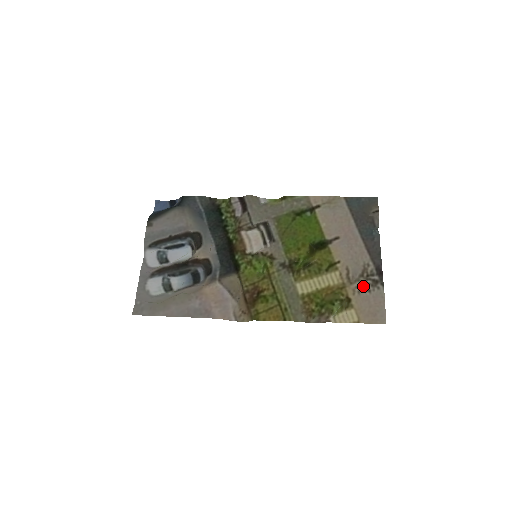
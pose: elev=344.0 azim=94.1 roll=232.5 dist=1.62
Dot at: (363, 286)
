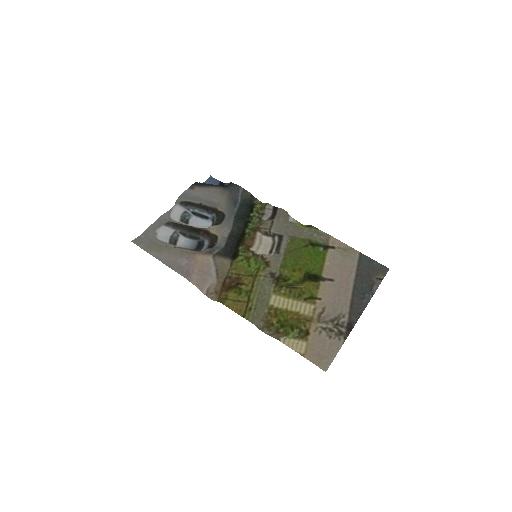
Dot at: (327, 330)
